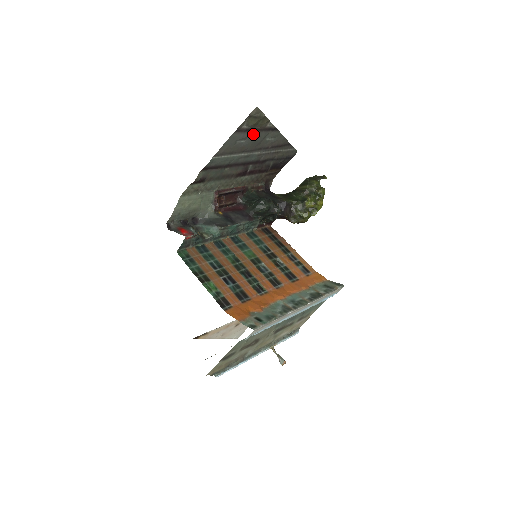
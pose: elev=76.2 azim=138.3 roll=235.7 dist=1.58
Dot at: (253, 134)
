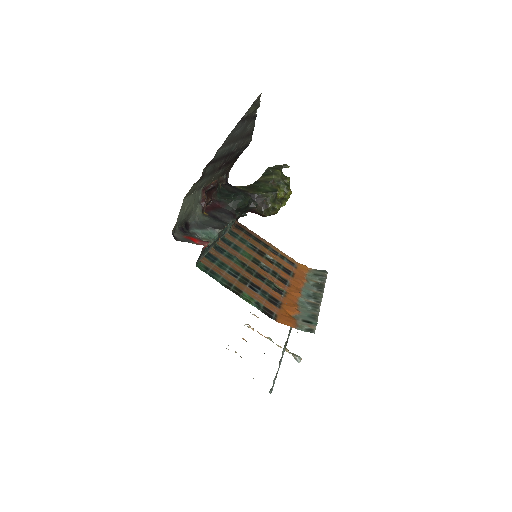
Dot at: (245, 123)
